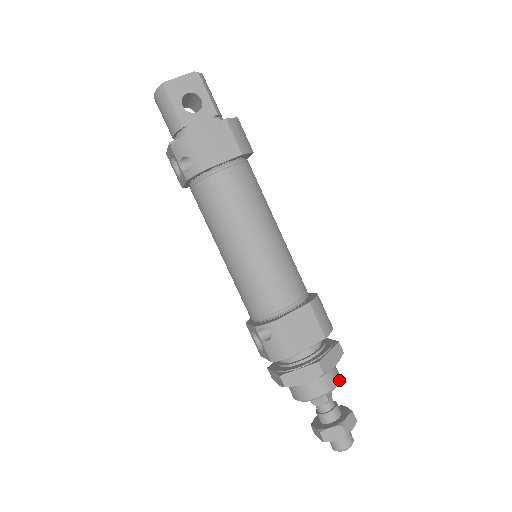
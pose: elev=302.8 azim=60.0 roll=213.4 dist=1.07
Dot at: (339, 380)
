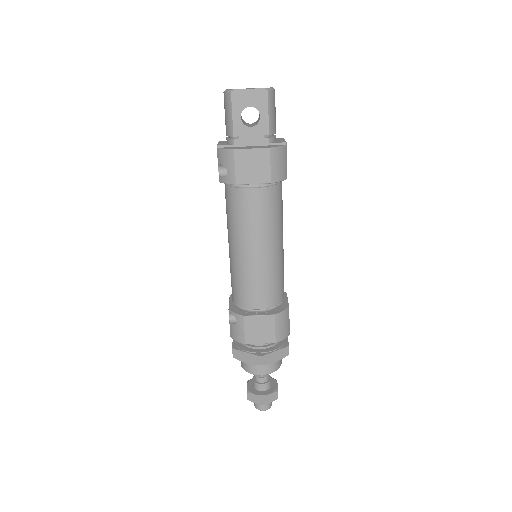
Dot at: (277, 369)
